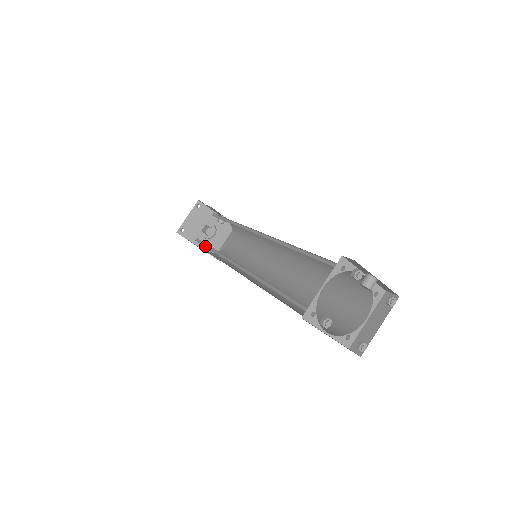
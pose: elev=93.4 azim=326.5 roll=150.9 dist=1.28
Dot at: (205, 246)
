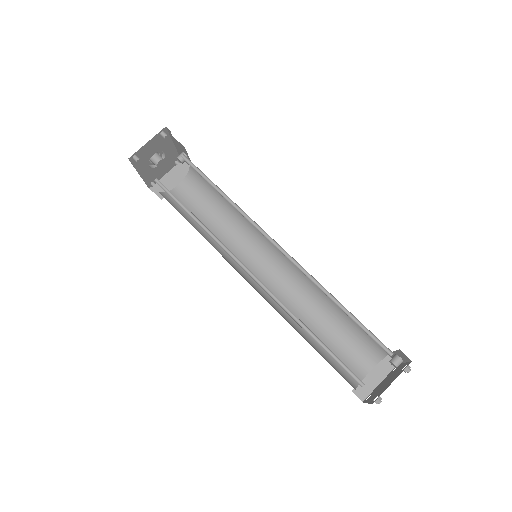
Dot at: (180, 205)
